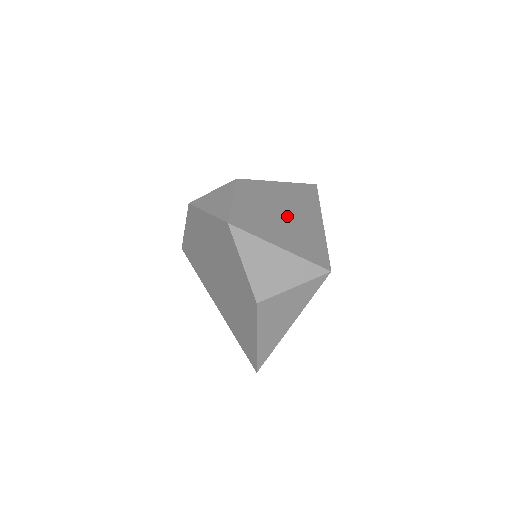
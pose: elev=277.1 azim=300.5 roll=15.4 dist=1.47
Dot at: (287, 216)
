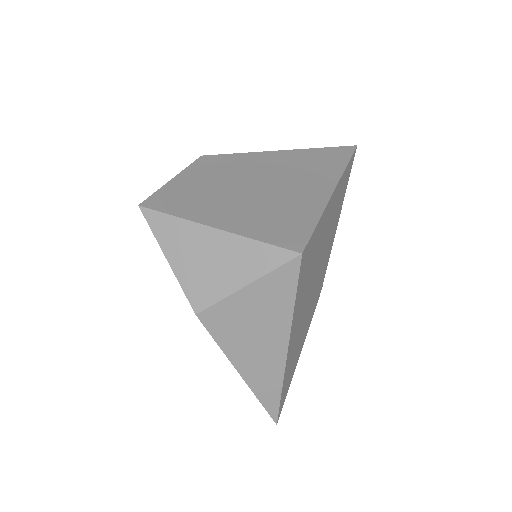
Dot at: (262, 188)
